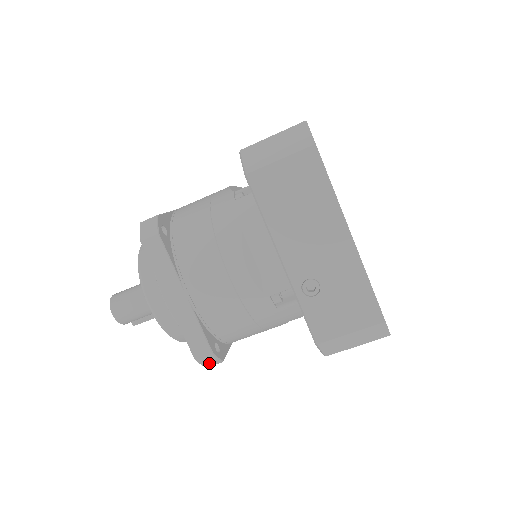
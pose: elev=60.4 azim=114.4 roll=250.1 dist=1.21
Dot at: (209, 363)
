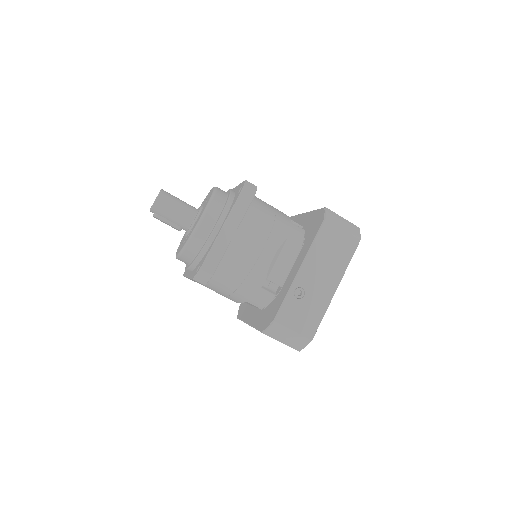
Dot at: (200, 278)
